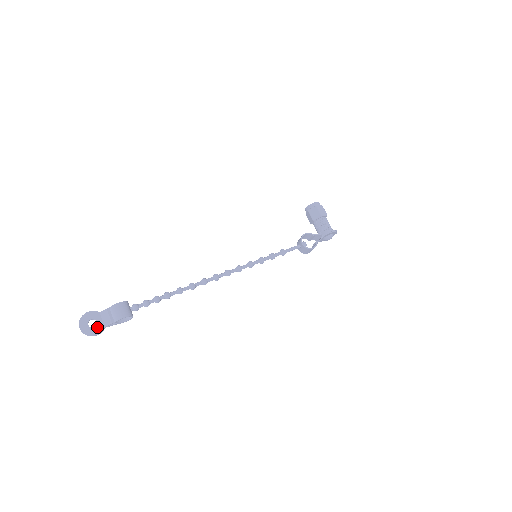
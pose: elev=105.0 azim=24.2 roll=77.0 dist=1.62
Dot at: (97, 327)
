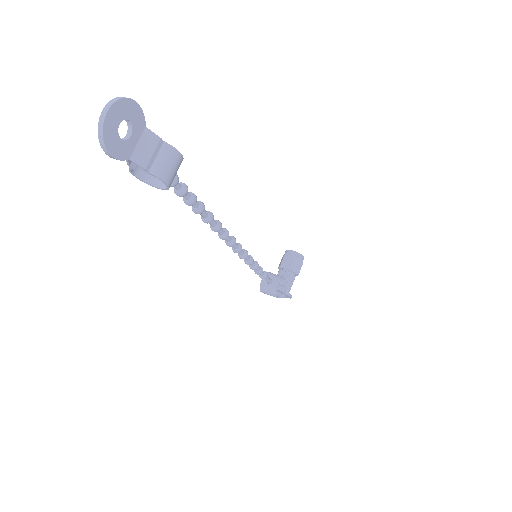
Dot at: (124, 145)
